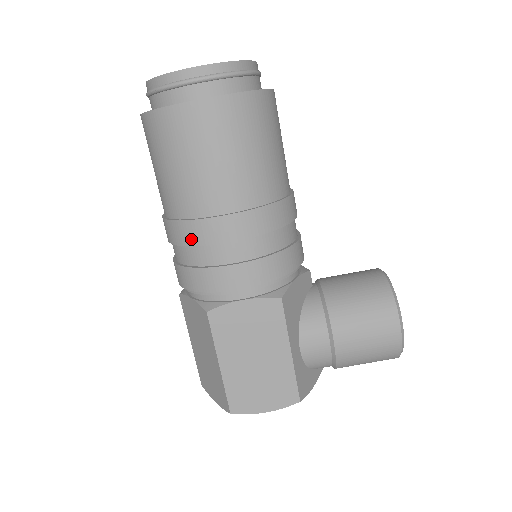
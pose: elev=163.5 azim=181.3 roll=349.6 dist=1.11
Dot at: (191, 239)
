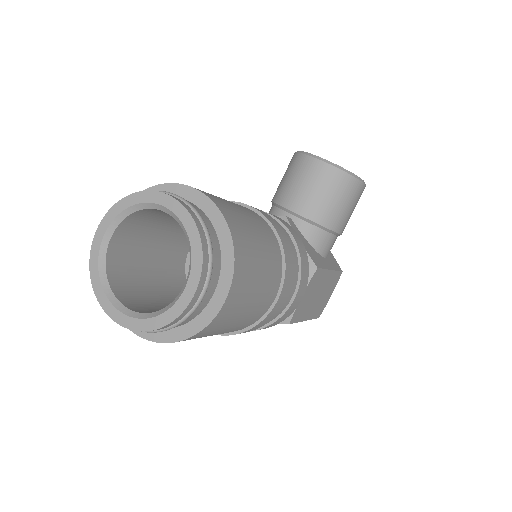
Dot at: (261, 326)
